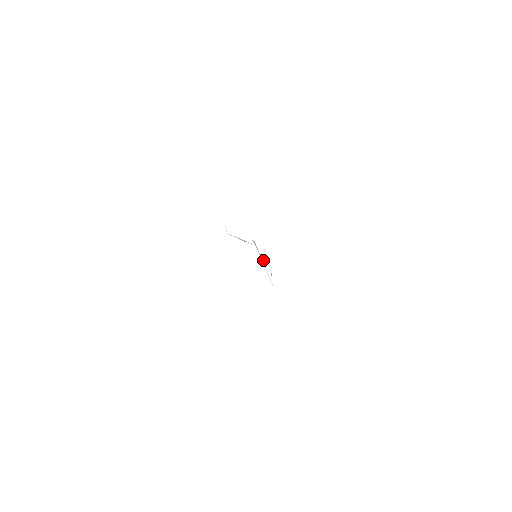
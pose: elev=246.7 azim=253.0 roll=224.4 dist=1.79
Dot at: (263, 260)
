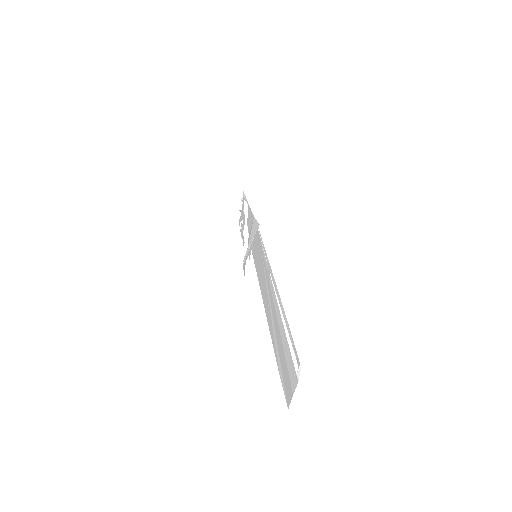
Dot at: (248, 229)
